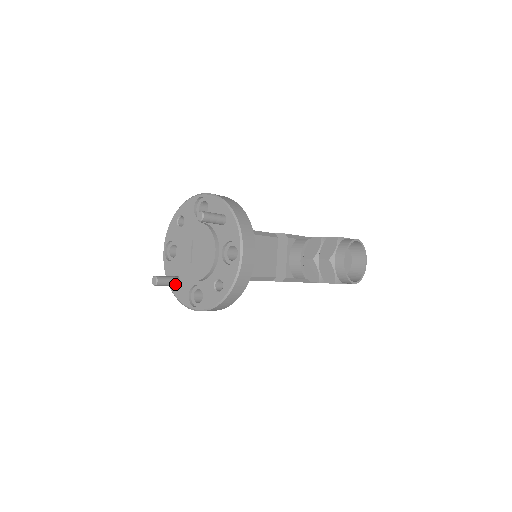
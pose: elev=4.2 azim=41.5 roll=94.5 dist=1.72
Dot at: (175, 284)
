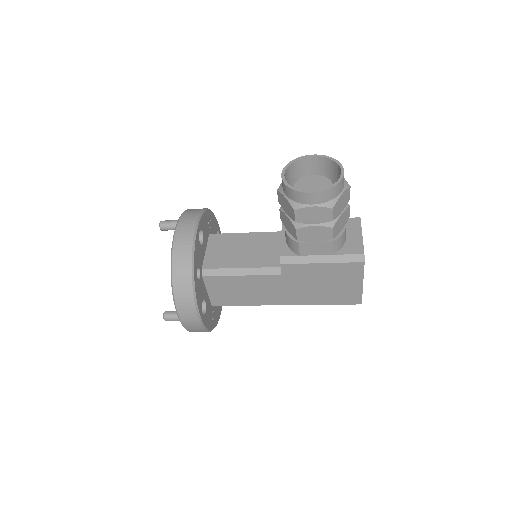
Dot at: occluded
